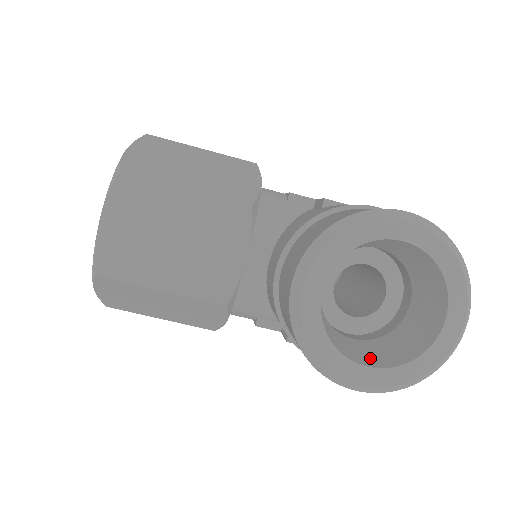
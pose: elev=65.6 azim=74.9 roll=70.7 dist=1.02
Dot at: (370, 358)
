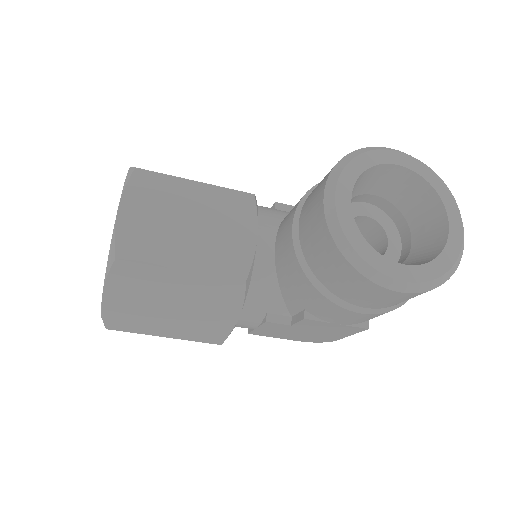
Dot at: occluded
